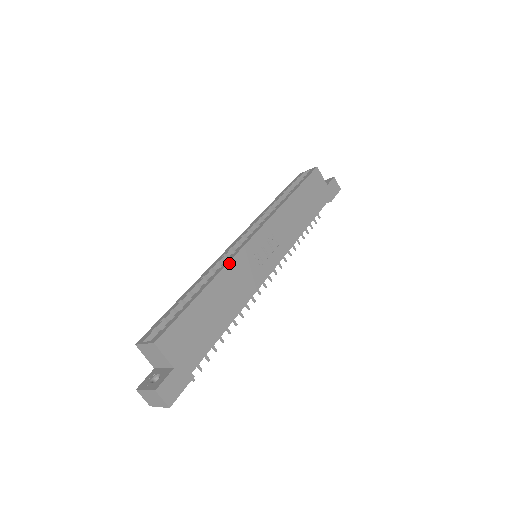
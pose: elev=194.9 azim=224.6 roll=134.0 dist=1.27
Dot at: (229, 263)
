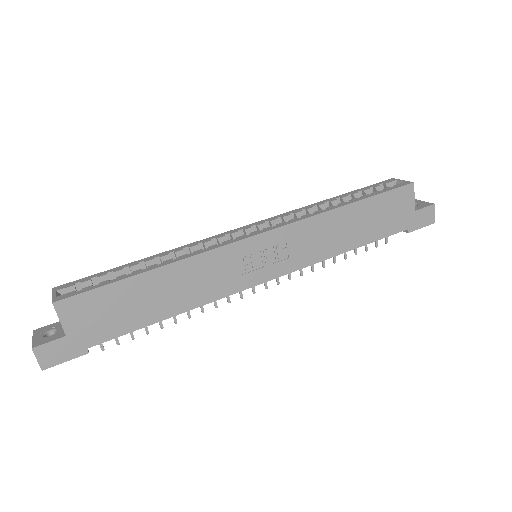
Dot at: (201, 254)
